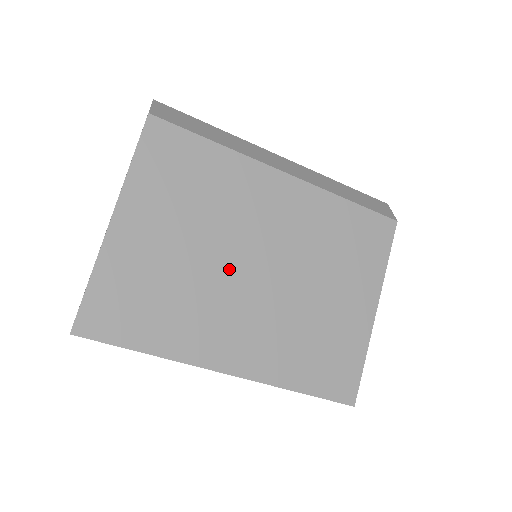
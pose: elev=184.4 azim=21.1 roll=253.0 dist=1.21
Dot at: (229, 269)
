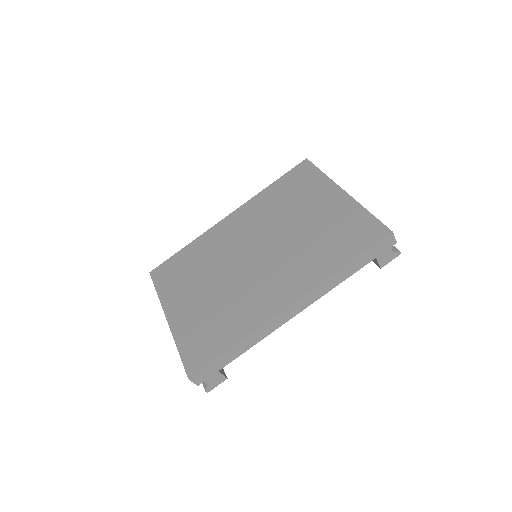
Dot at: (240, 272)
